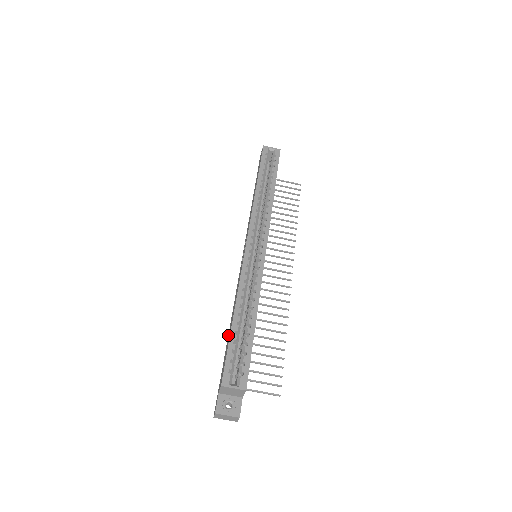
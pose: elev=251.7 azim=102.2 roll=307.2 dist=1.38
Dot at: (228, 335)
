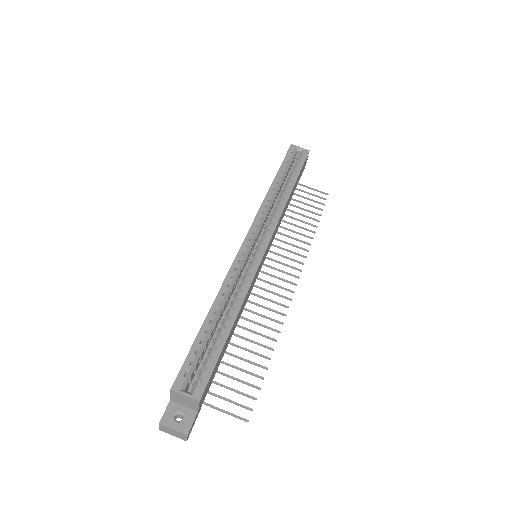
Dot at: occluded
